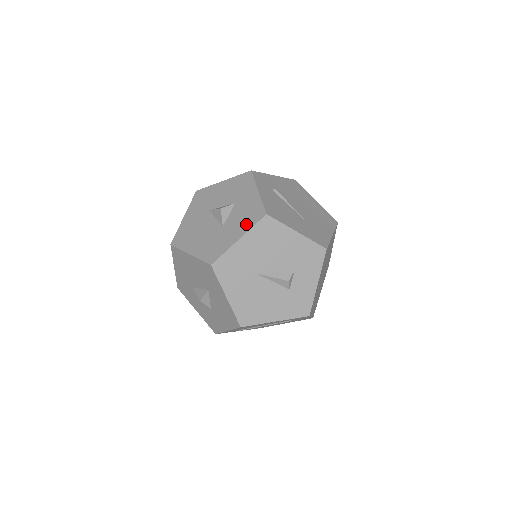
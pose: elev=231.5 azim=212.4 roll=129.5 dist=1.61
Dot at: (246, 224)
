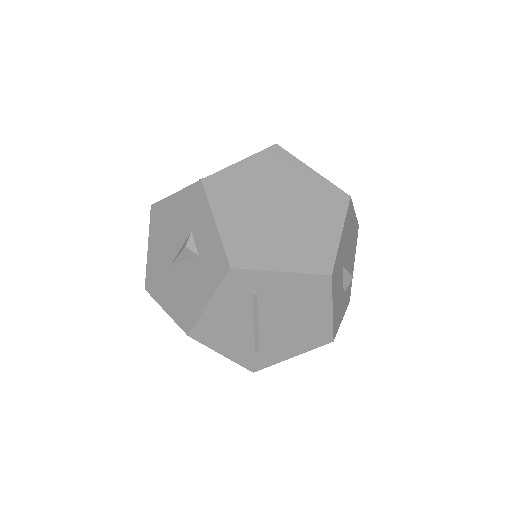
Dot at: occluded
